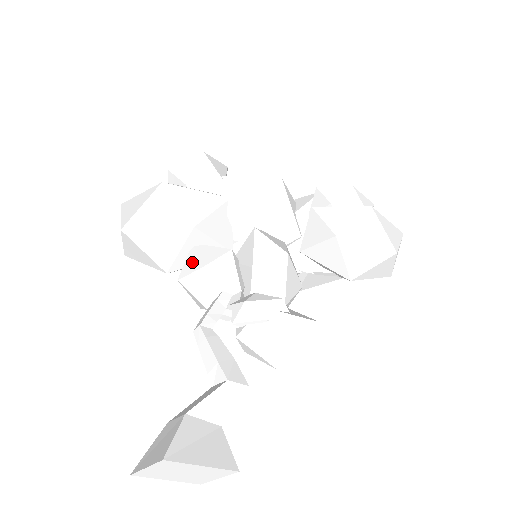
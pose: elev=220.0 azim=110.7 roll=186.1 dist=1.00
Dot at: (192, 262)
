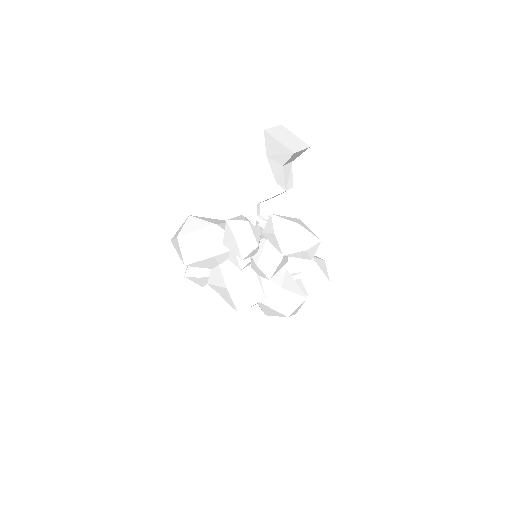
Dot at: occluded
